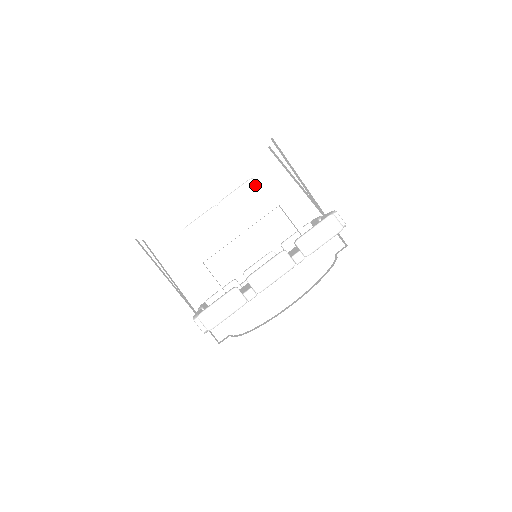
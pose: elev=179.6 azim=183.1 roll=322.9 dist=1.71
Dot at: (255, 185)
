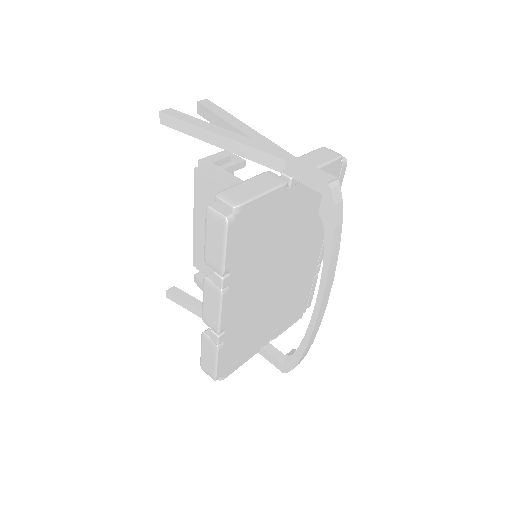
Dot at: (199, 180)
